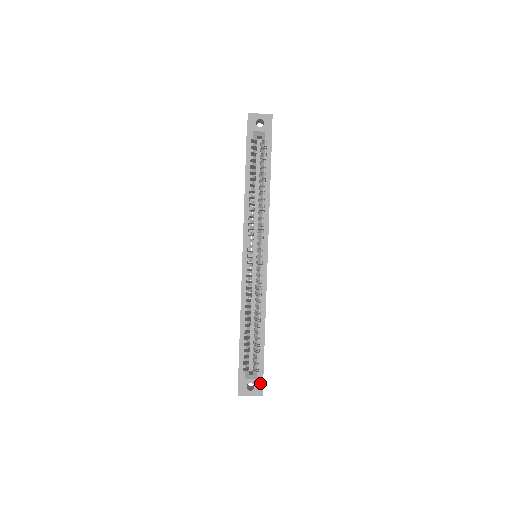
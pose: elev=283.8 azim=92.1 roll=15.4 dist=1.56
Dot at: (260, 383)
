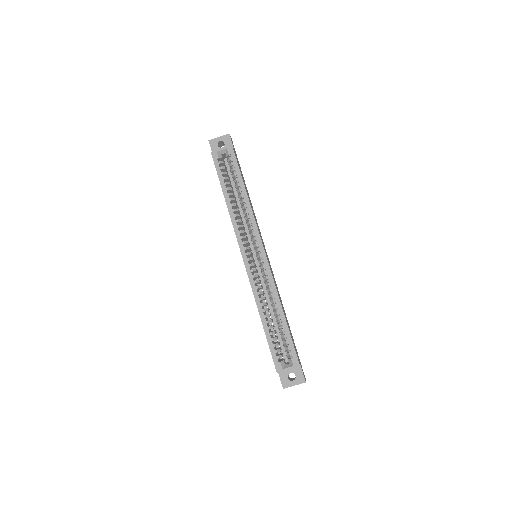
Dot at: (299, 370)
